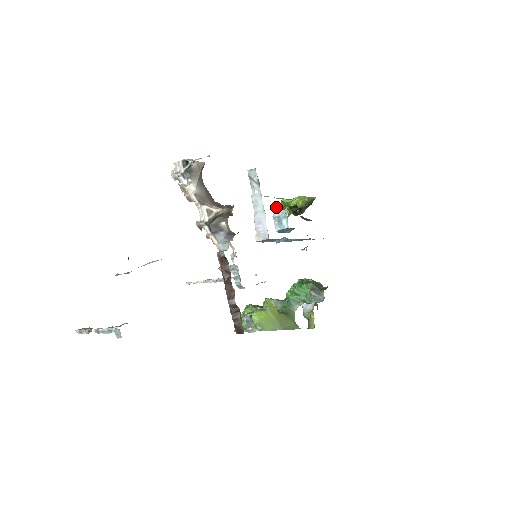
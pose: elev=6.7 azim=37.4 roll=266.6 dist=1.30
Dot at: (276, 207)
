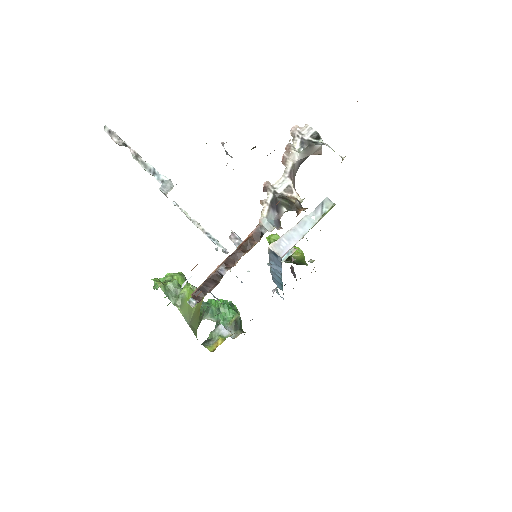
Dot at: (274, 234)
